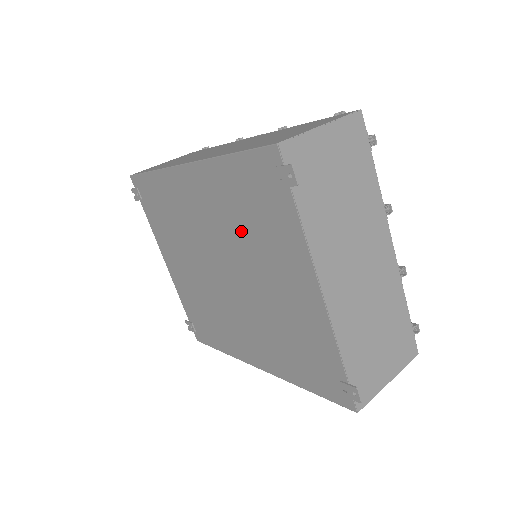
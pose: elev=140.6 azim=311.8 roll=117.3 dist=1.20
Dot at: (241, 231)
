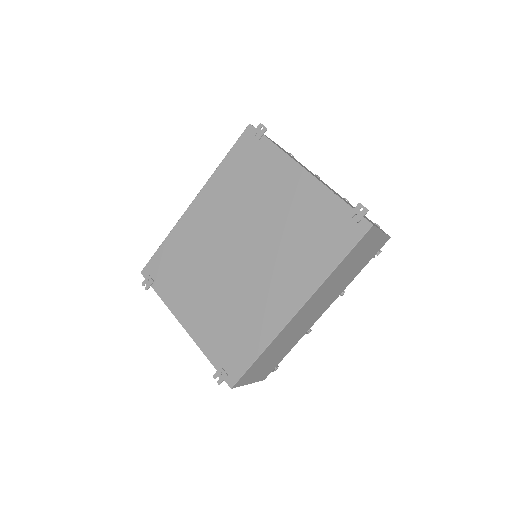
Dot at: (244, 197)
